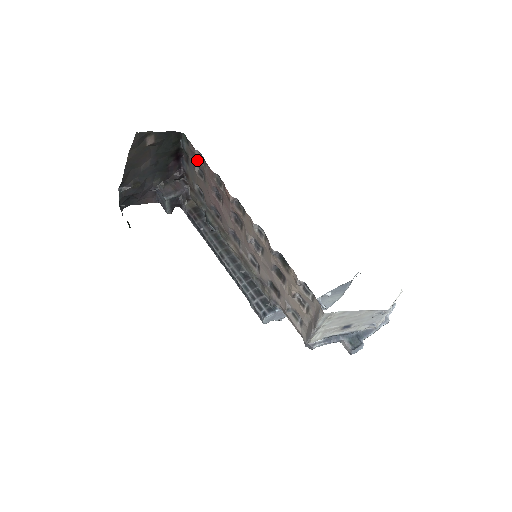
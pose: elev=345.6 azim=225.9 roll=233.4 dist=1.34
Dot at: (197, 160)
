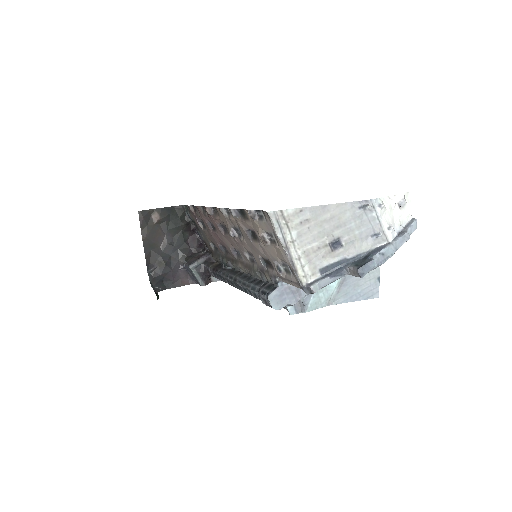
Dot at: (195, 215)
